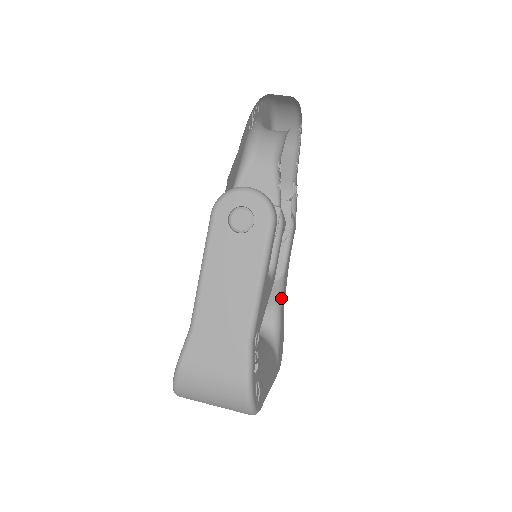
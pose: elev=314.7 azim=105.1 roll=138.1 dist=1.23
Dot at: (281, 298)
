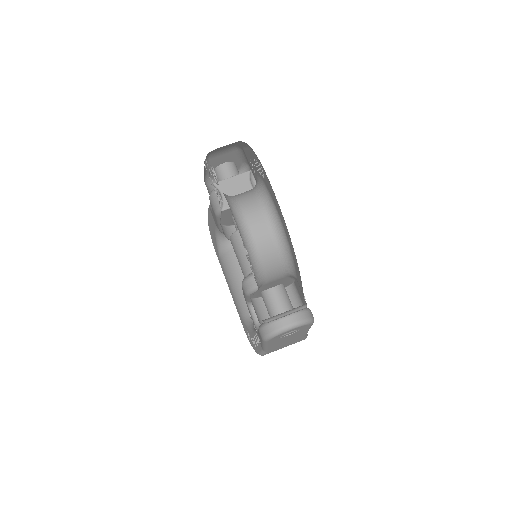
Dot at: occluded
